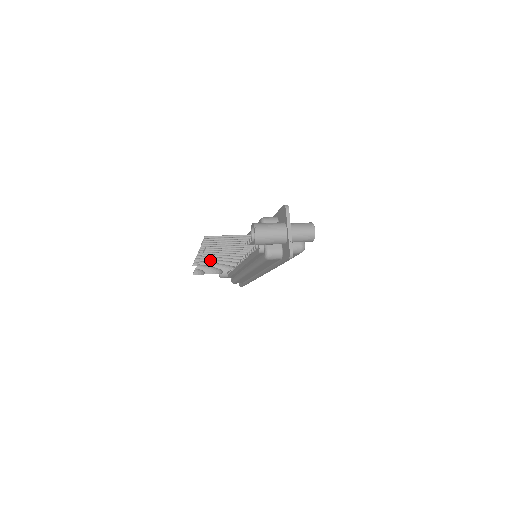
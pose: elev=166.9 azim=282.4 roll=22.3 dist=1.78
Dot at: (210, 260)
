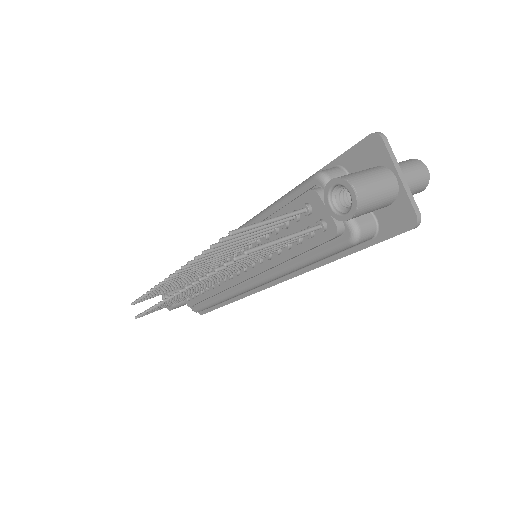
Dot at: (203, 282)
